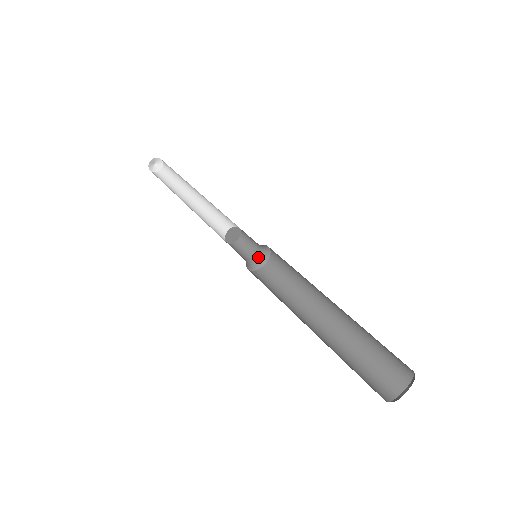
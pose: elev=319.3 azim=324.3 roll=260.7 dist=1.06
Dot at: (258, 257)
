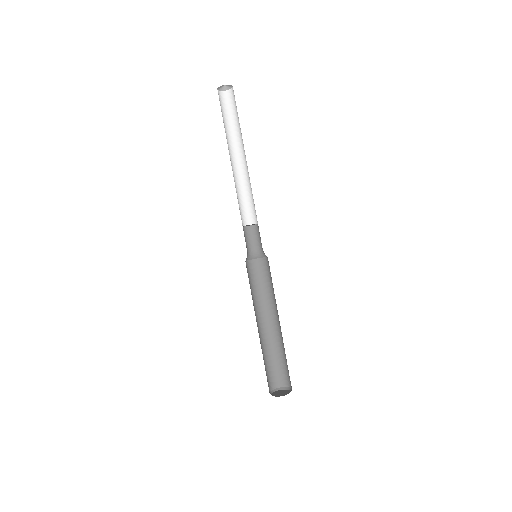
Dot at: (257, 252)
